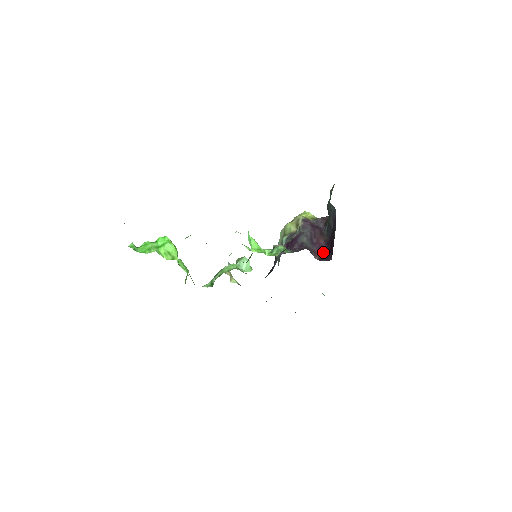
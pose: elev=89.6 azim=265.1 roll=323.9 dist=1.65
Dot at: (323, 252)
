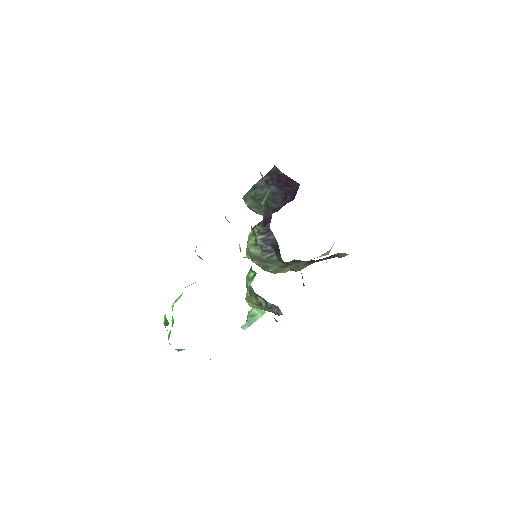
Dot at: (290, 200)
